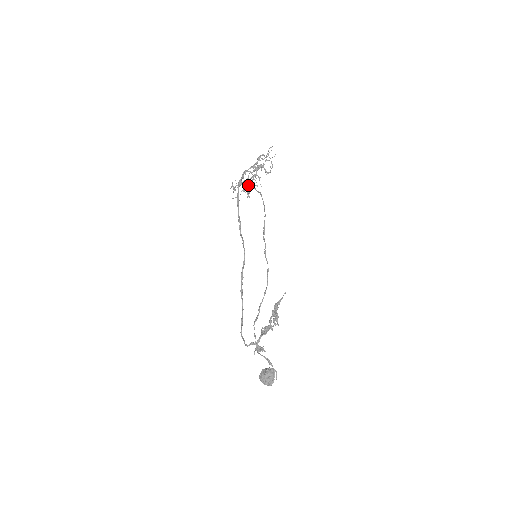
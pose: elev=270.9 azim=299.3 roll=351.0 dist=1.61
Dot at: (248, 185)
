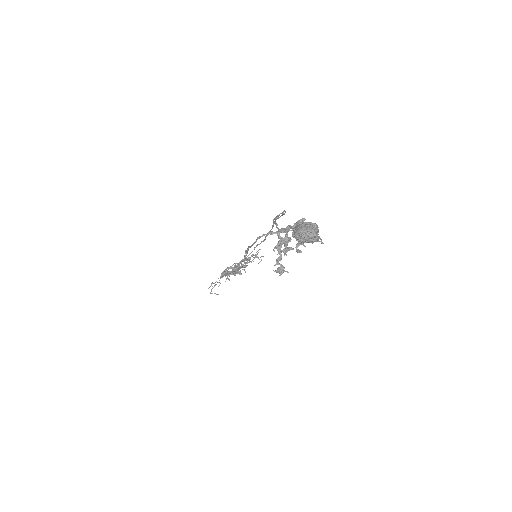
Dot at: occluded
